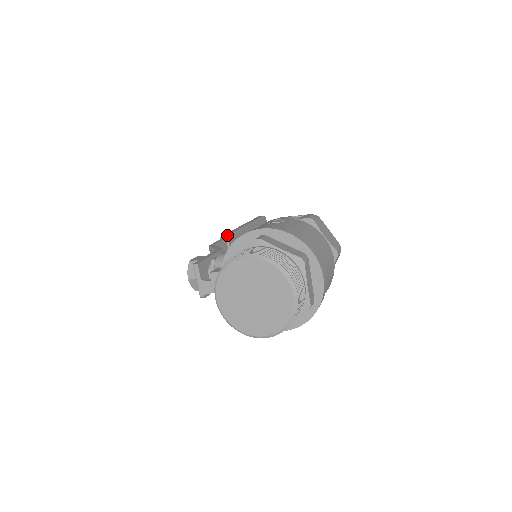
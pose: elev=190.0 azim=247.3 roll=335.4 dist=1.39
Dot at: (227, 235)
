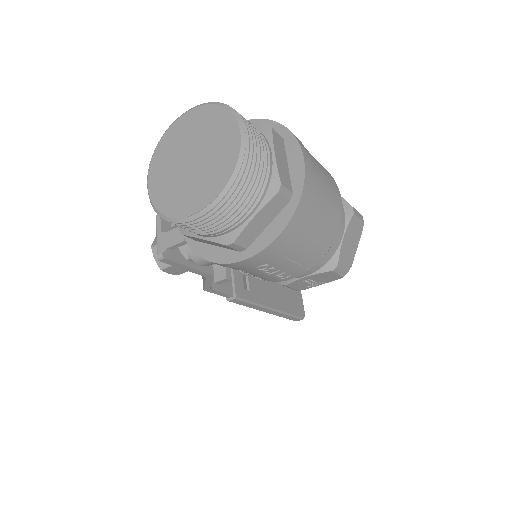
Dot at: occluded
